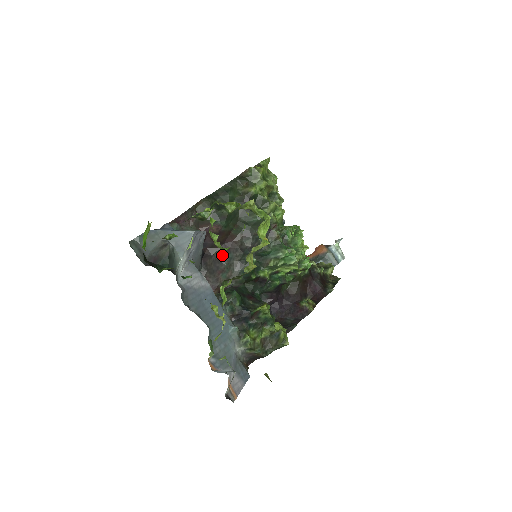
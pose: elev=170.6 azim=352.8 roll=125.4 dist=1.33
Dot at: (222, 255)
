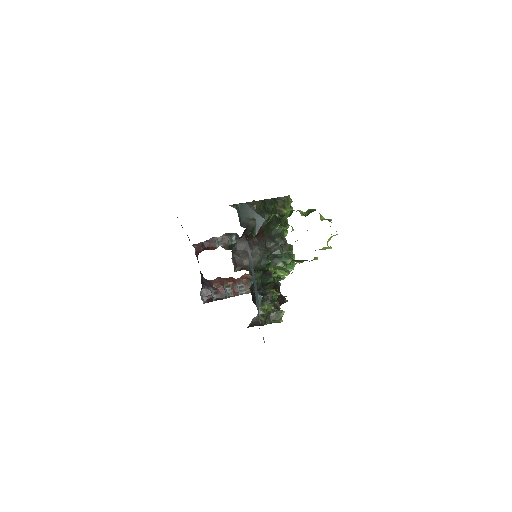
Dot at: (253, 244)
